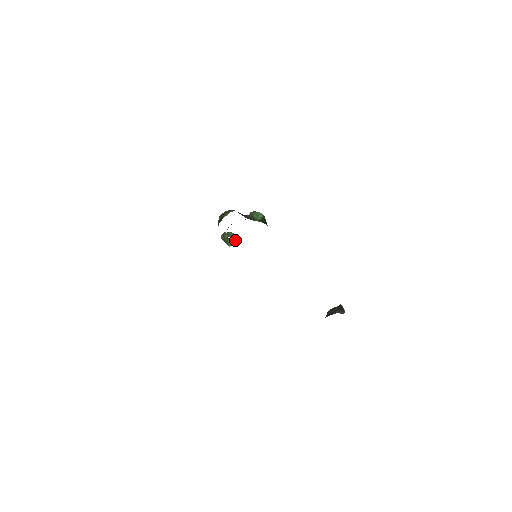
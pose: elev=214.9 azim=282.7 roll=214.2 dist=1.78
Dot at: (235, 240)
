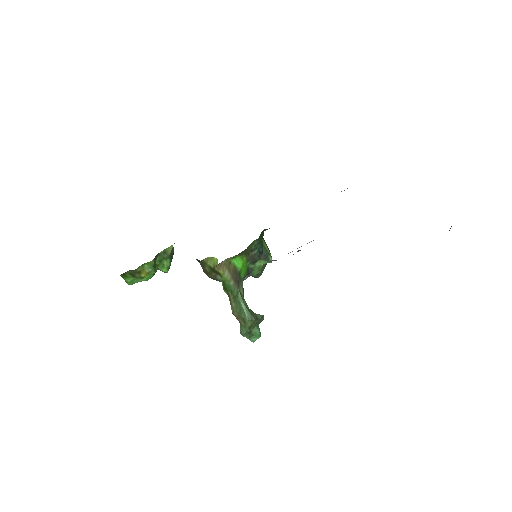
Dot at: (255, 315)
